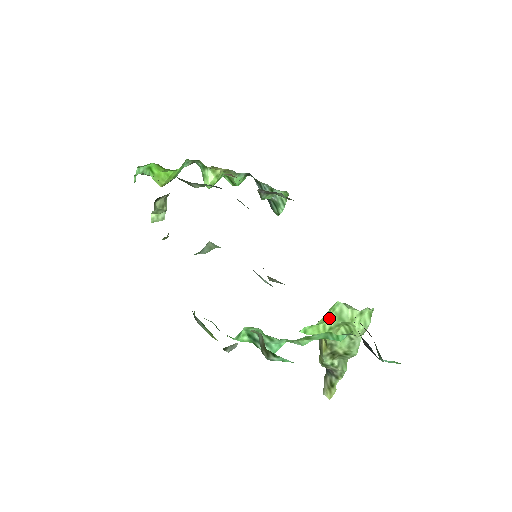
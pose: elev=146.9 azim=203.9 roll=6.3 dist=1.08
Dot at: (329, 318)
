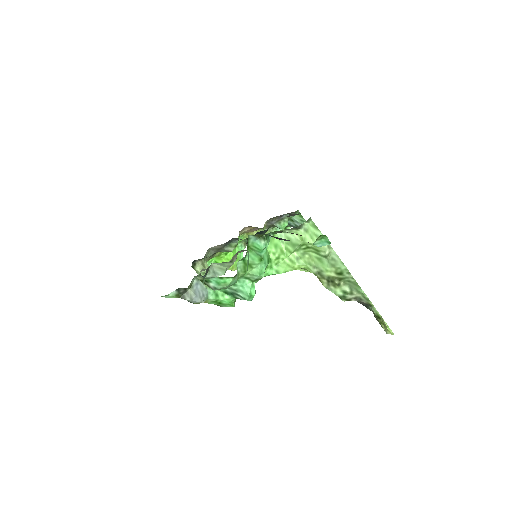
Dot at: (286, 251)
